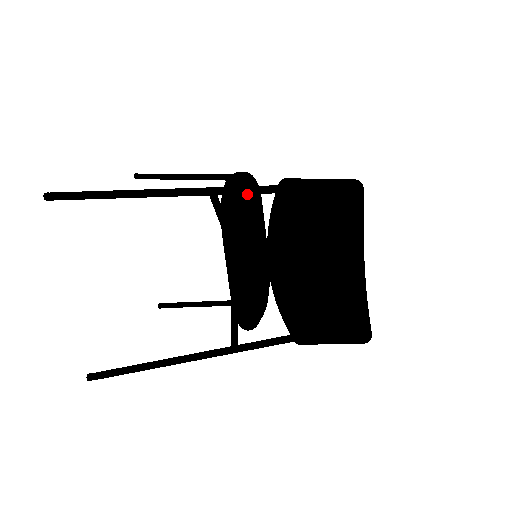
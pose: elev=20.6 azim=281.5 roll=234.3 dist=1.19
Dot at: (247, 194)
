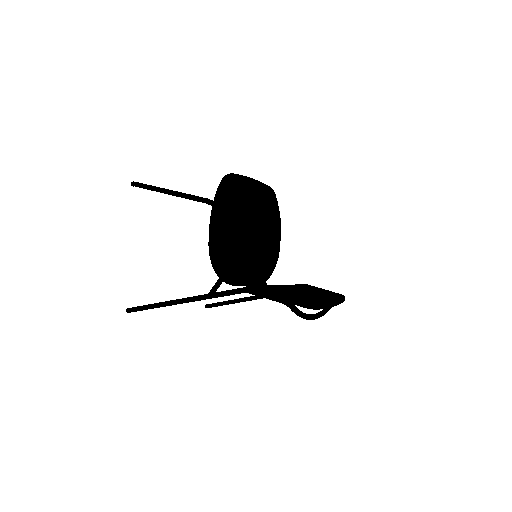
Dot at: (226, 227)
